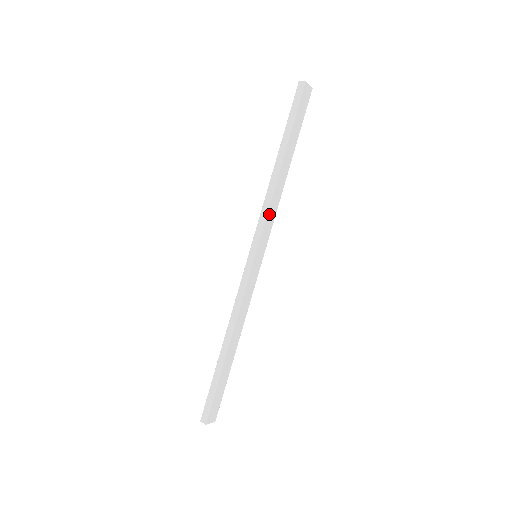
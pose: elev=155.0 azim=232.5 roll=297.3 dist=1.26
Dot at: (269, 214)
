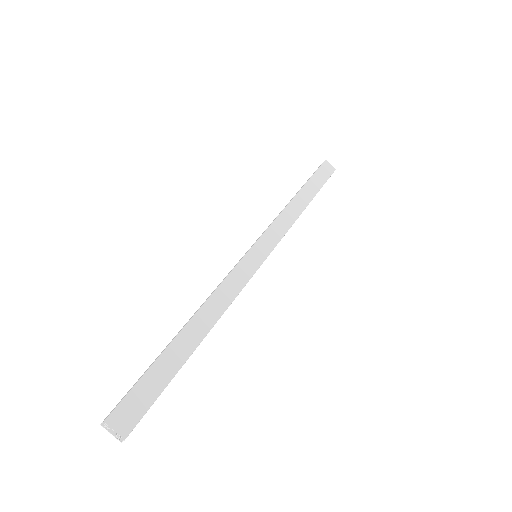
Dot at: (277, 224)
